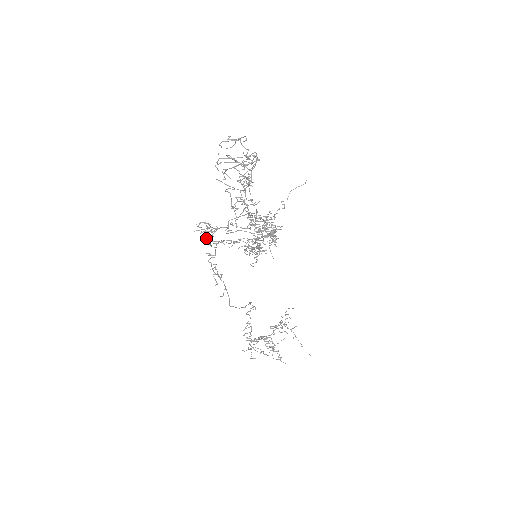
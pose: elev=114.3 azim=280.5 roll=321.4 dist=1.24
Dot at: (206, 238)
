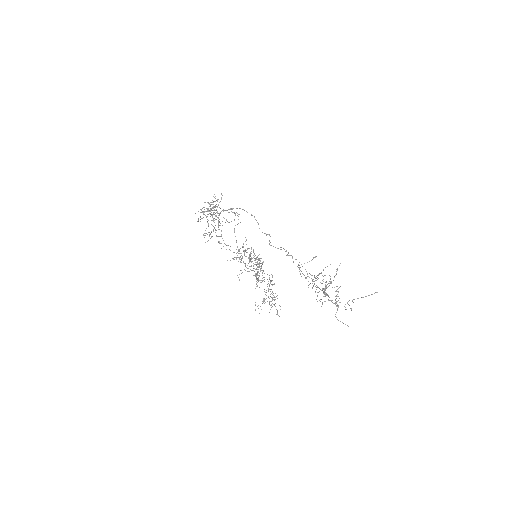
Dot at: (208, 214)
